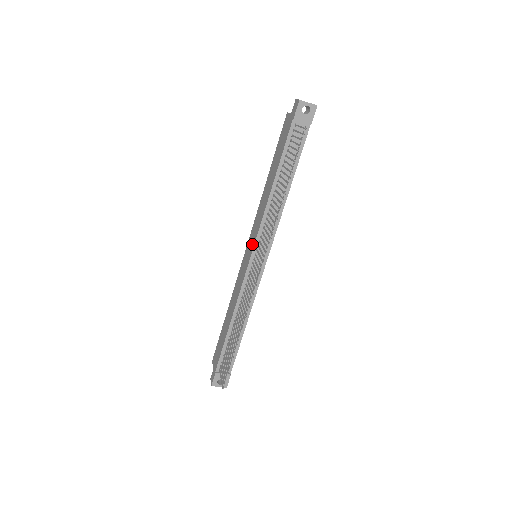
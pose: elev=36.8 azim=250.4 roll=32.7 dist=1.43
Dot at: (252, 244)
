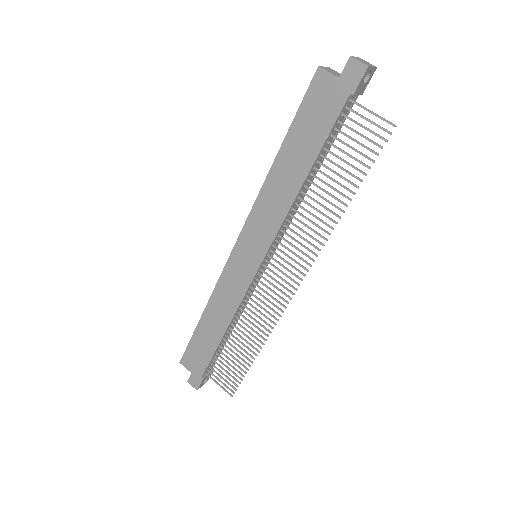
Dot at: (259, 249)
